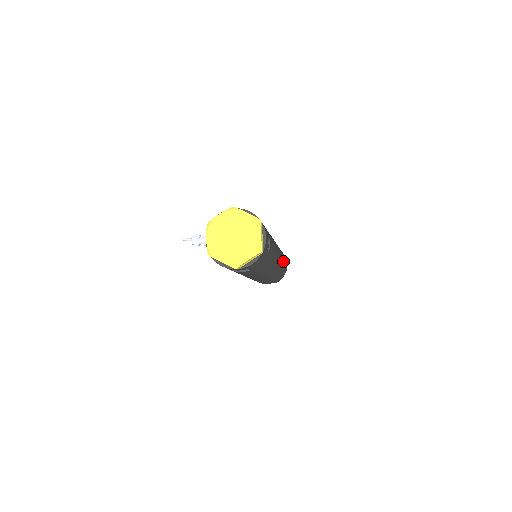
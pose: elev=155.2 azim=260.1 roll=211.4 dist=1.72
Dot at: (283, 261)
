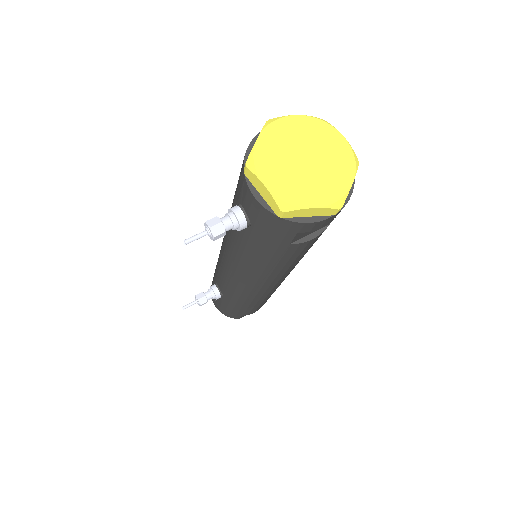
Dot at: occluded
